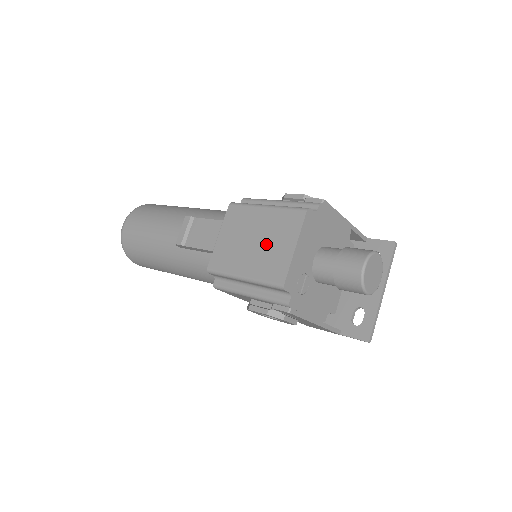
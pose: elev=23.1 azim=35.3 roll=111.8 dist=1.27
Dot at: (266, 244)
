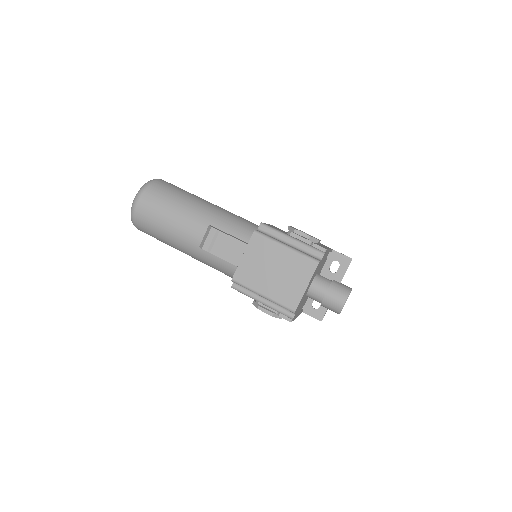
Dot at: (284, 277)
